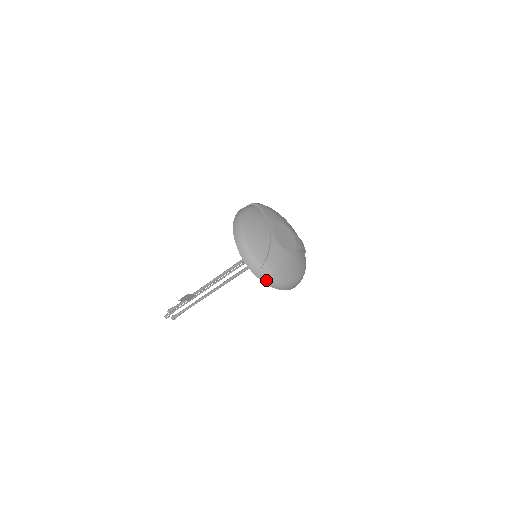
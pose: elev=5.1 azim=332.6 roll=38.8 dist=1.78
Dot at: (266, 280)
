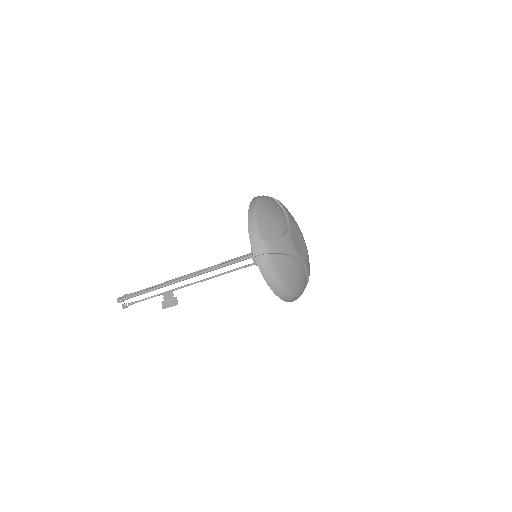
Dot at: occluded
